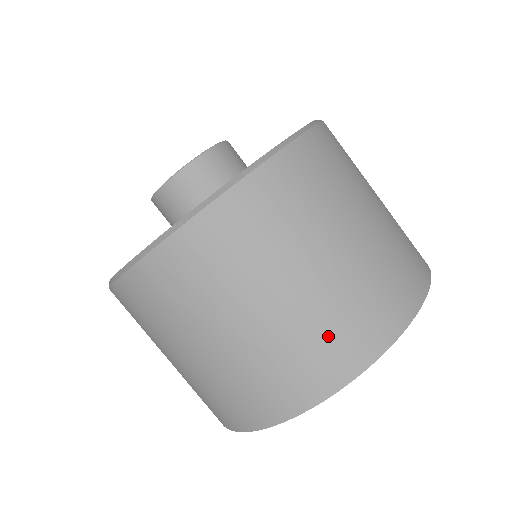
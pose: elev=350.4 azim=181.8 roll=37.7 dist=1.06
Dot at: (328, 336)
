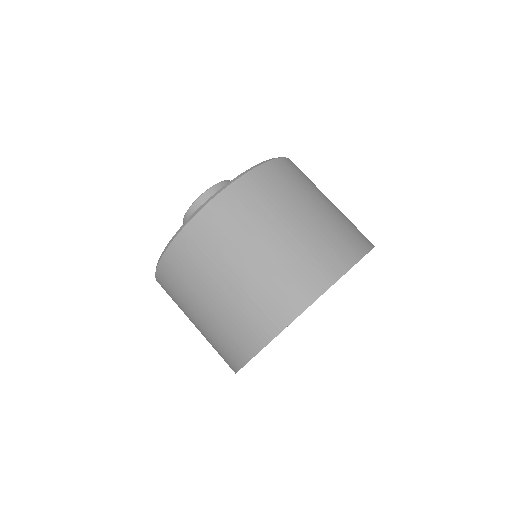
Dot at: (243, 321)
